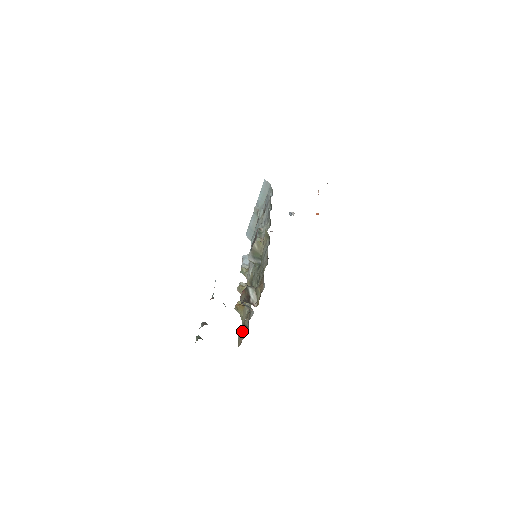
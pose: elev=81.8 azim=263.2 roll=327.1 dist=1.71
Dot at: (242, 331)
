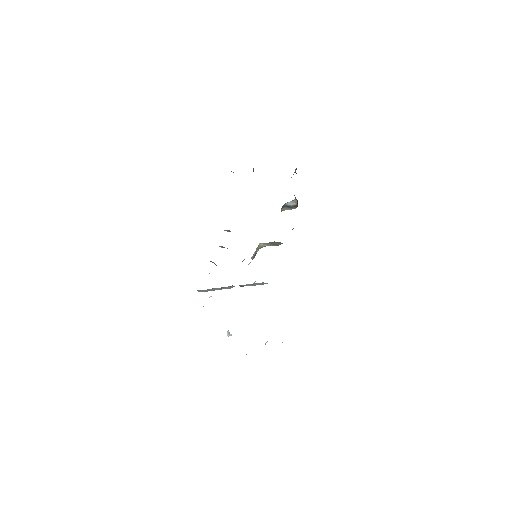
Dot at: occluded
